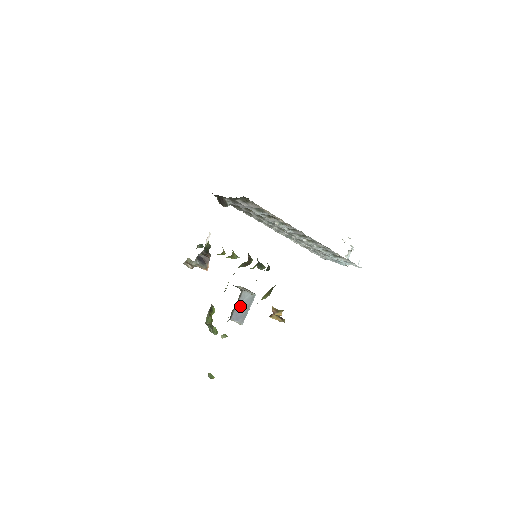
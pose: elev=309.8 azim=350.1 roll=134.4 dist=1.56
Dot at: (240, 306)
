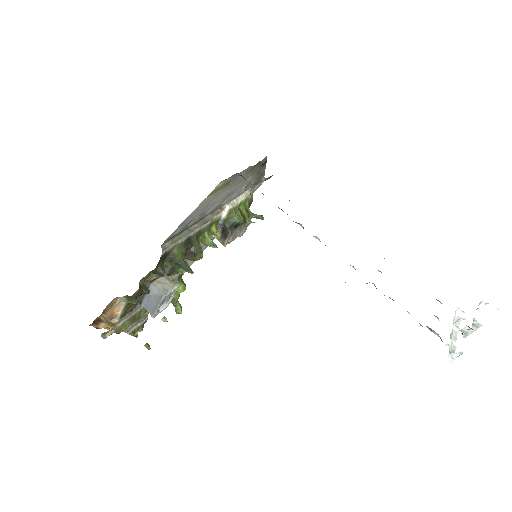
Dot at: (150, 298)
